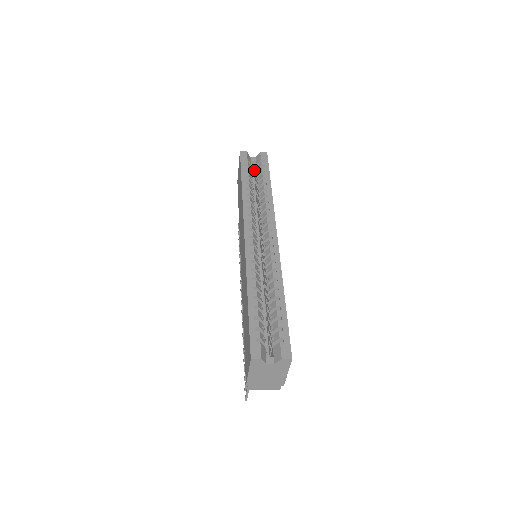
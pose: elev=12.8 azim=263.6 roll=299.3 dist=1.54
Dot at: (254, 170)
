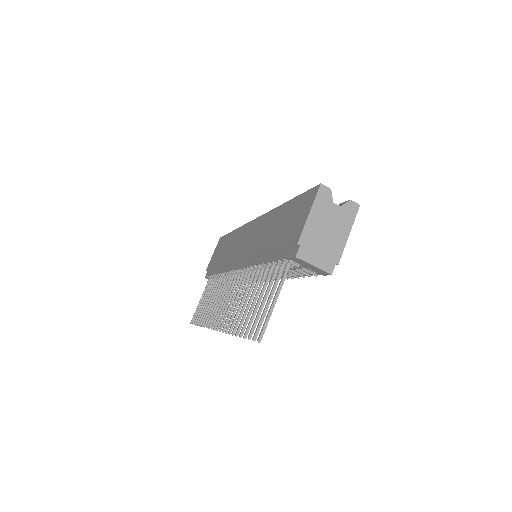
Dot at: occluded
